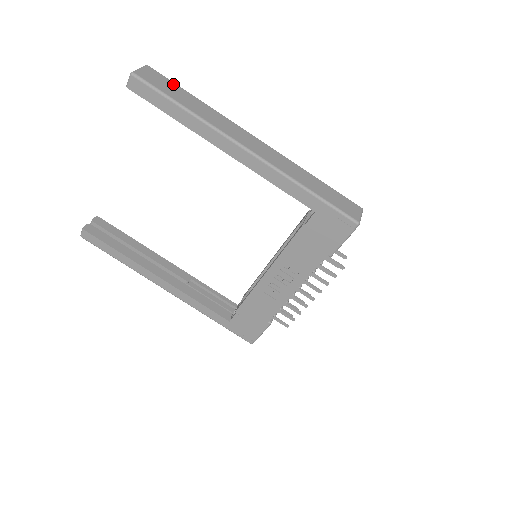
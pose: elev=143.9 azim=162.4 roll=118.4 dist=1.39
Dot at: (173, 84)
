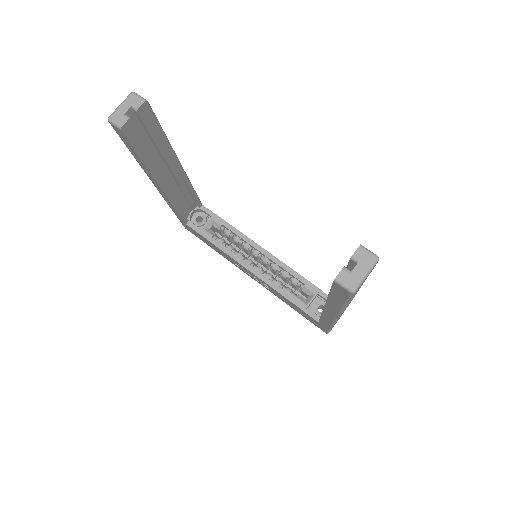
Dot at: occluded
